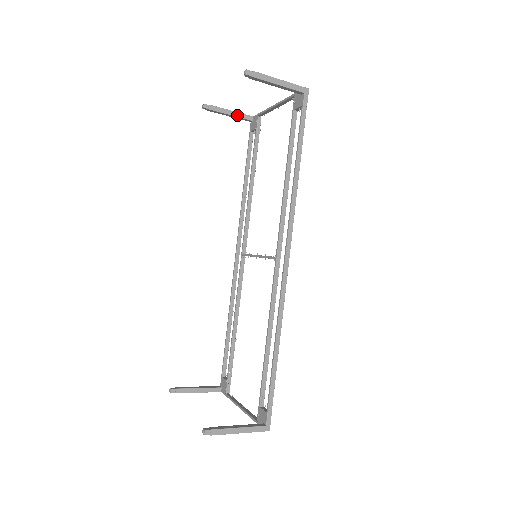
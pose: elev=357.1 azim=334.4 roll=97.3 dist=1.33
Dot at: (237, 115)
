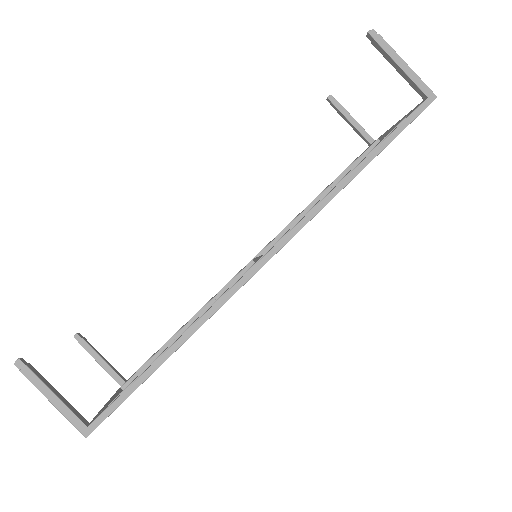
Dot at: (358, 128)
